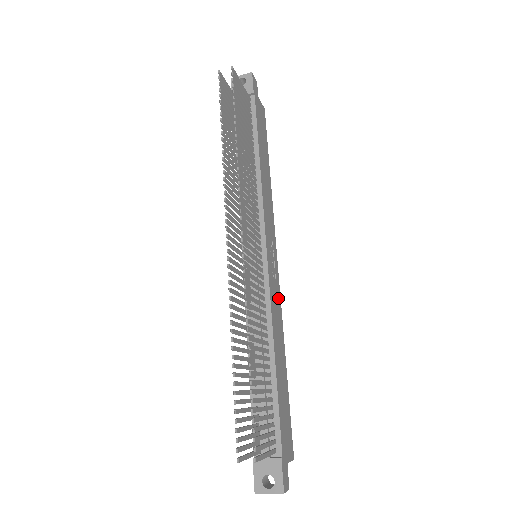
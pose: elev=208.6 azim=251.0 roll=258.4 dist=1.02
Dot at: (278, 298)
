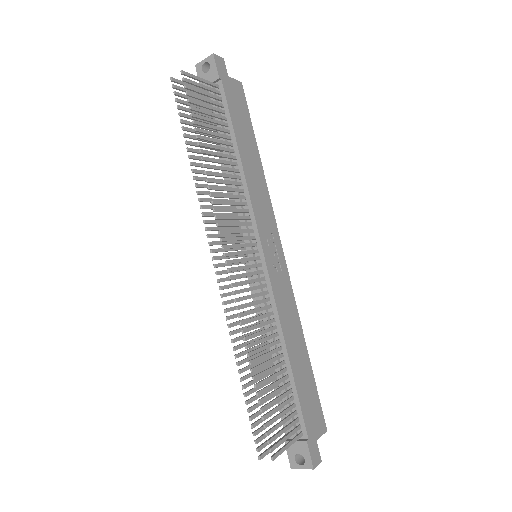
Dot at: (288, 289)
